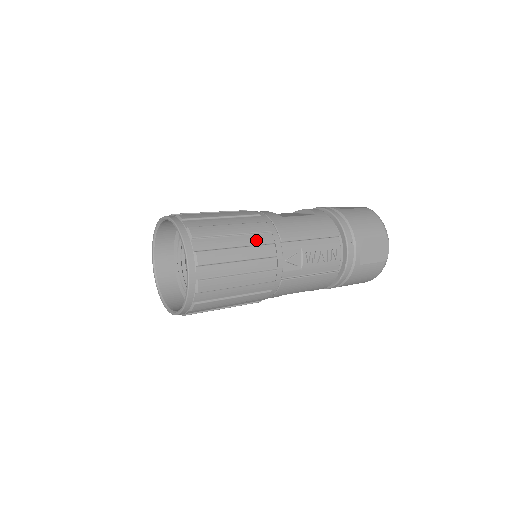
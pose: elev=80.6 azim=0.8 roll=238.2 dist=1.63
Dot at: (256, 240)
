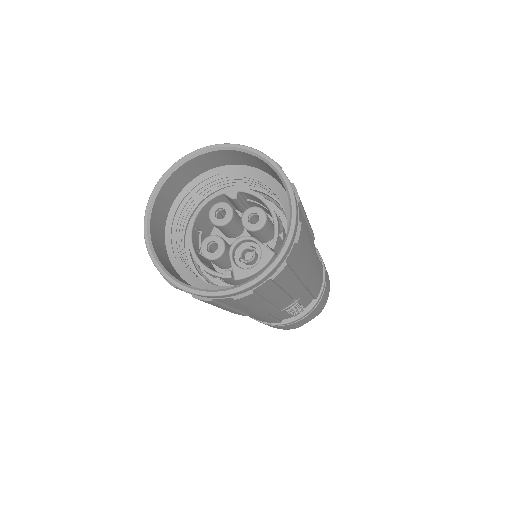
Dot at: (305, 275)
